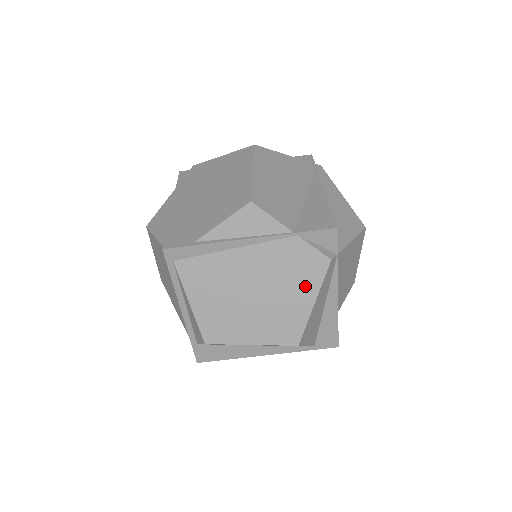
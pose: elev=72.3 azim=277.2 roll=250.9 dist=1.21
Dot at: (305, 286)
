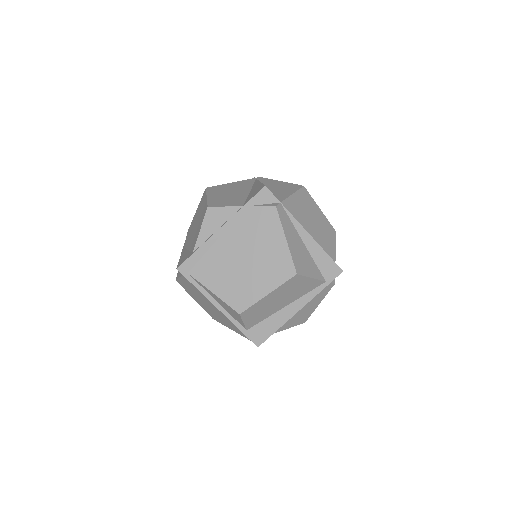
Dot at: (272, 233)
